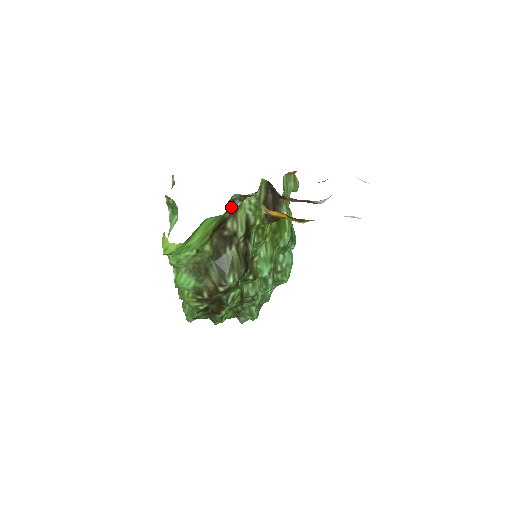
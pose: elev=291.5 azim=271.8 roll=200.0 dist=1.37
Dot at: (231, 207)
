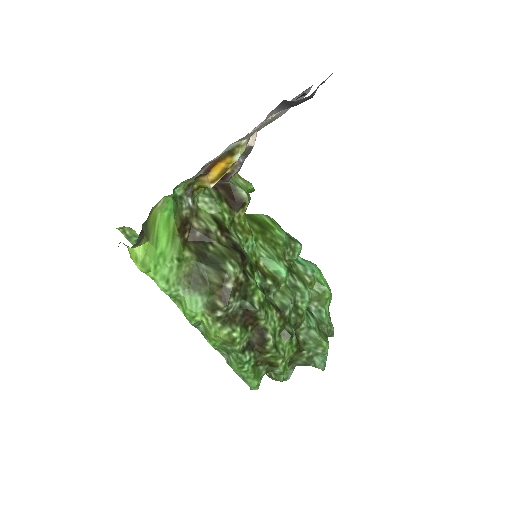
Dot at: (182, 204)
